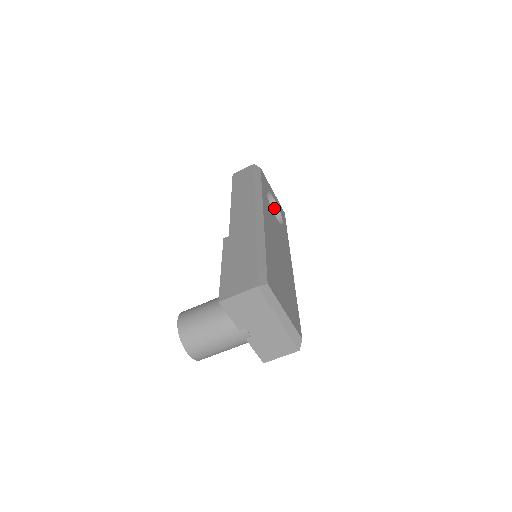
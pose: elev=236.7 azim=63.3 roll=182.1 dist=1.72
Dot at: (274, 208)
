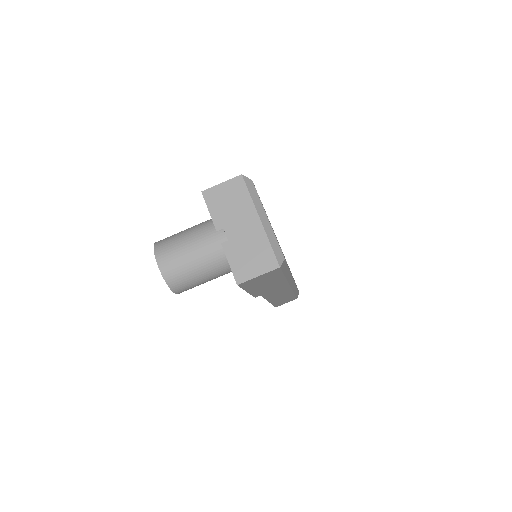
Dot at: occluded
